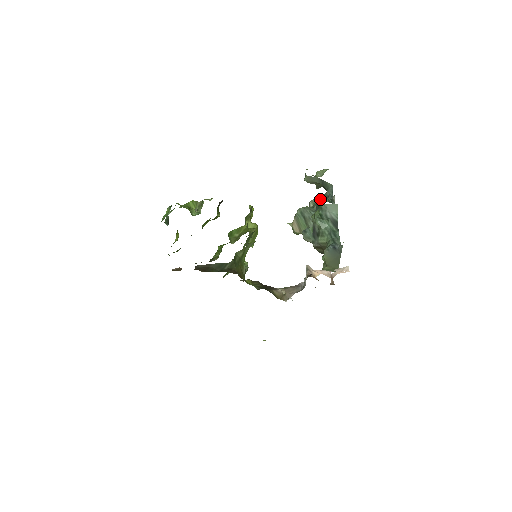
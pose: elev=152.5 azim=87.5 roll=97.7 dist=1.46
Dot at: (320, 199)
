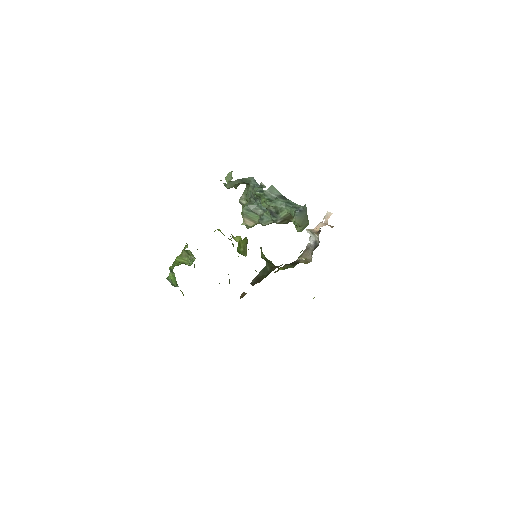
Dot at: (257, 190)
